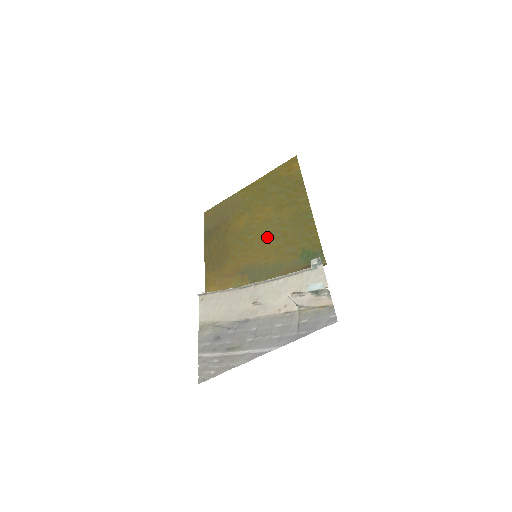
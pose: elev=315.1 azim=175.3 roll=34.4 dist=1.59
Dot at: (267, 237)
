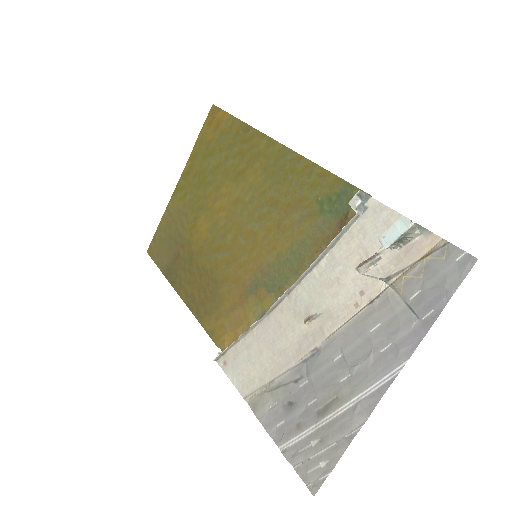
Dot at: (251, 223)
